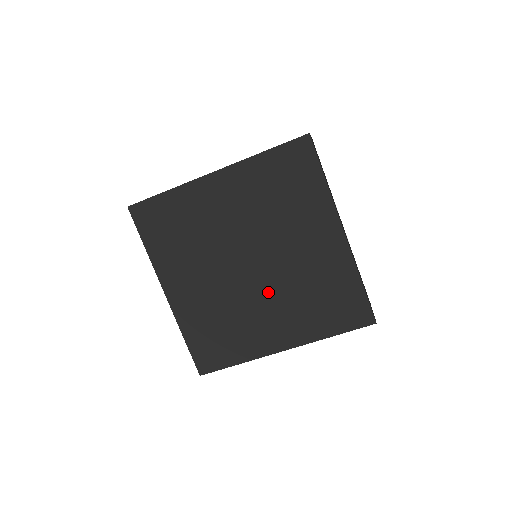
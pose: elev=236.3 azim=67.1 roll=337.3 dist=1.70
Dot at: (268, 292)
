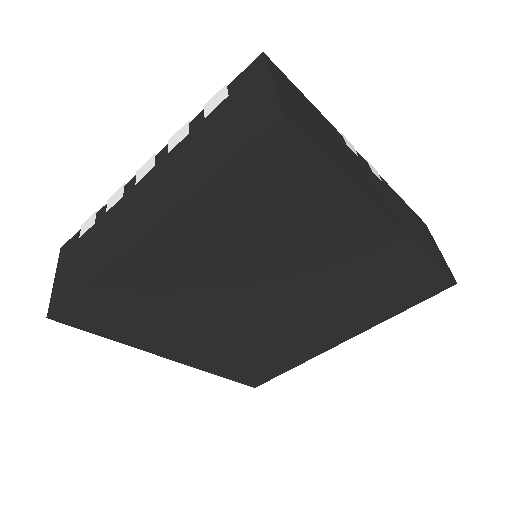
Dot at: (301, 312)
